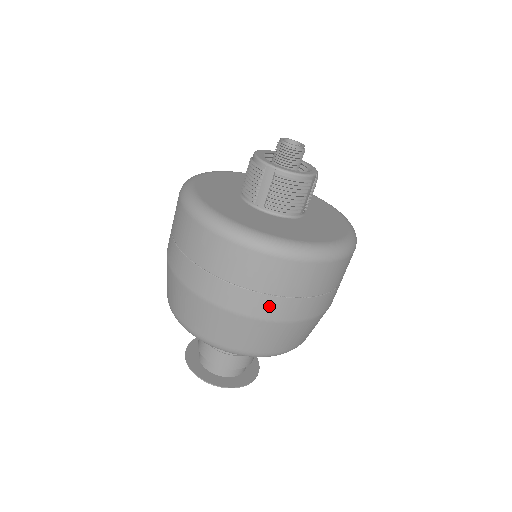
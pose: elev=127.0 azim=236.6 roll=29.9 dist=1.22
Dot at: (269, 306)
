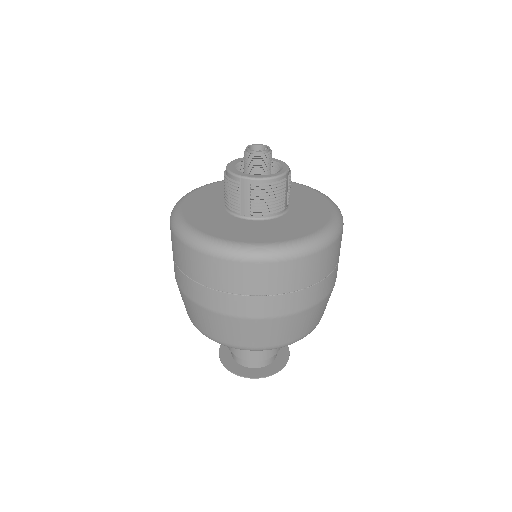
Dot at: (281, 304)
